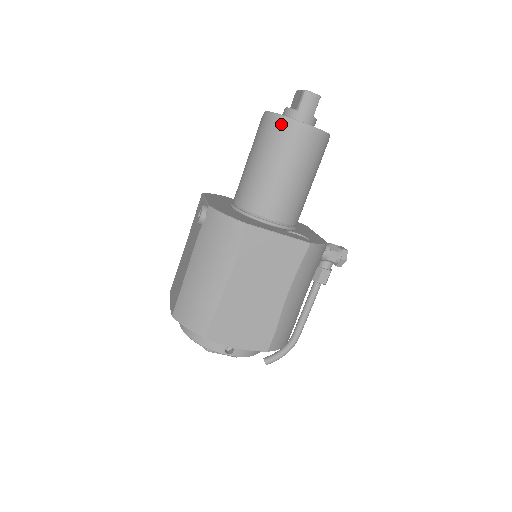
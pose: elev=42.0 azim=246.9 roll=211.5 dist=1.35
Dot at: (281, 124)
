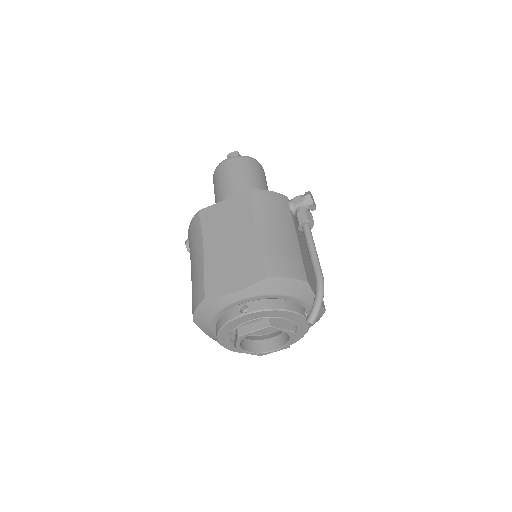
Dot at: (215, 172)
